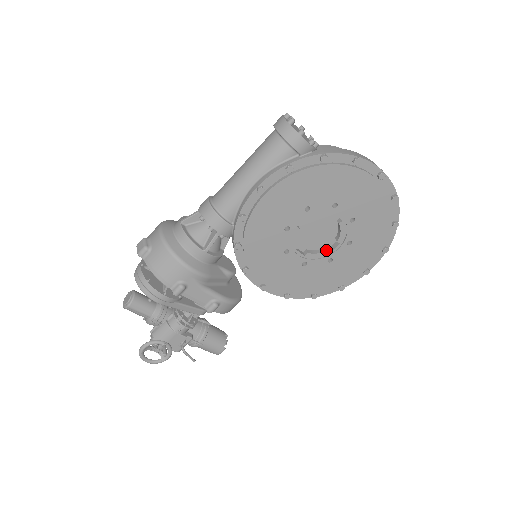
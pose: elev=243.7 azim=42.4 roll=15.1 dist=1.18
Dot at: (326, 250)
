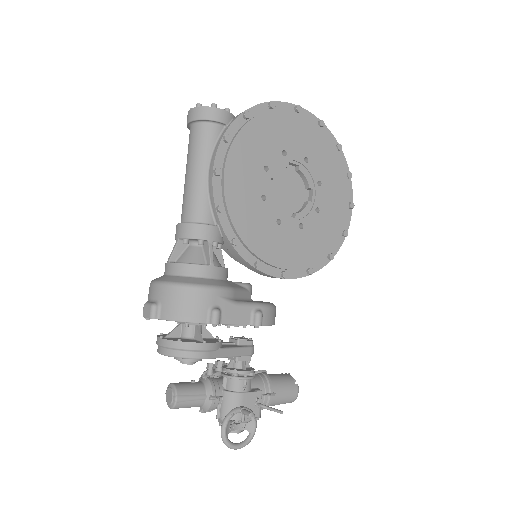
Dot at: (307, 202)
